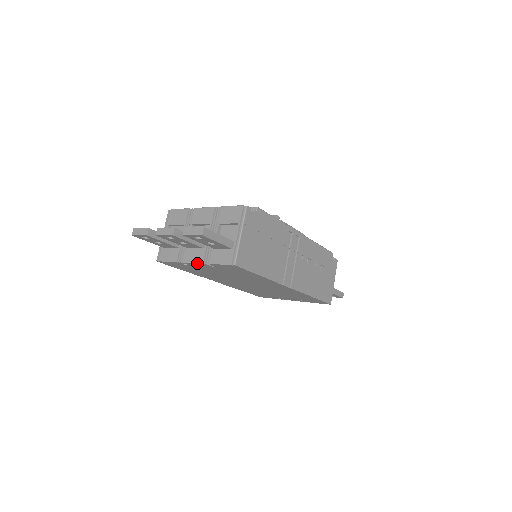
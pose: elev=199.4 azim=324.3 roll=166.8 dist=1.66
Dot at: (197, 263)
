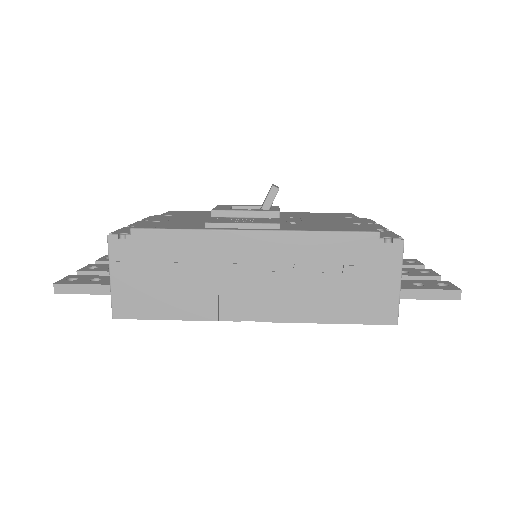
Dot at: occluded
